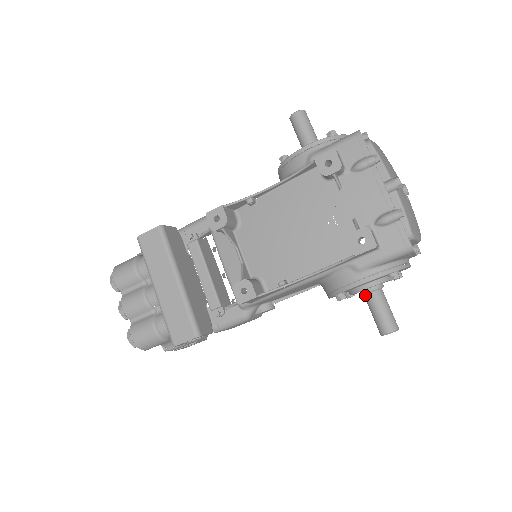
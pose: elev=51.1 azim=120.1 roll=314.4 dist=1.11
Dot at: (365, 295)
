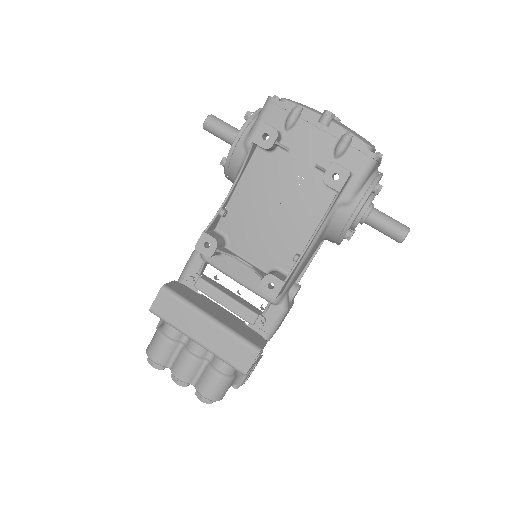
Dot at: (365, 222)
